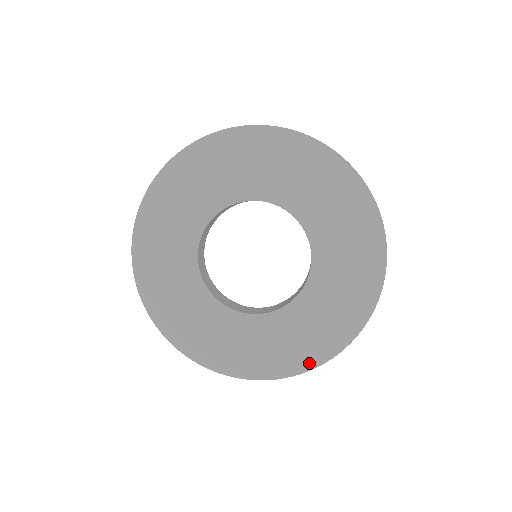
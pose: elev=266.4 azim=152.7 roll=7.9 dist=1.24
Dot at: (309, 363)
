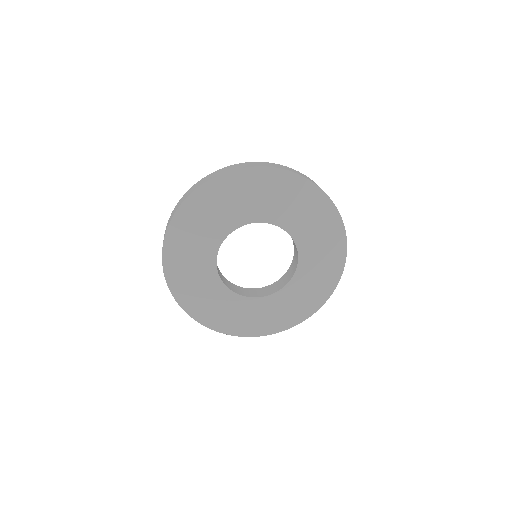
Dot at: (333, 284)
